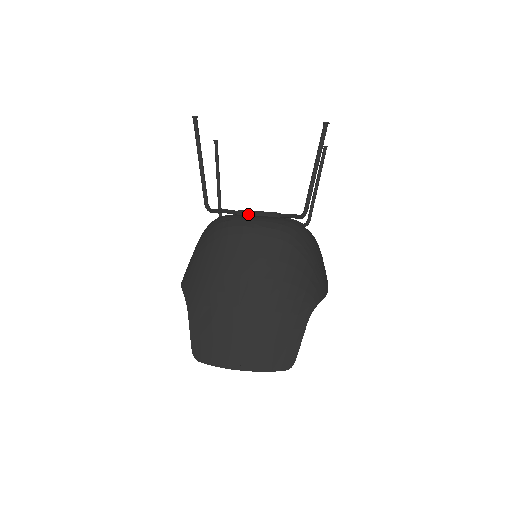
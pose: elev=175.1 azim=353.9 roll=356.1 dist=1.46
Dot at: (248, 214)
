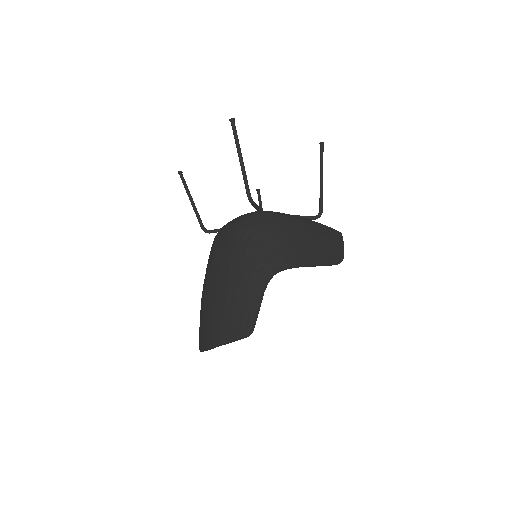
Dot at: occluded
